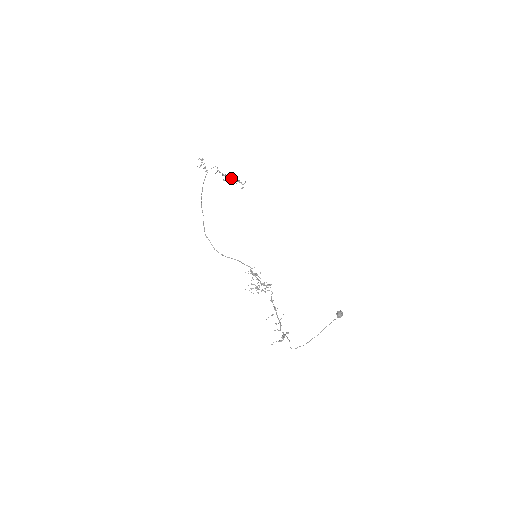
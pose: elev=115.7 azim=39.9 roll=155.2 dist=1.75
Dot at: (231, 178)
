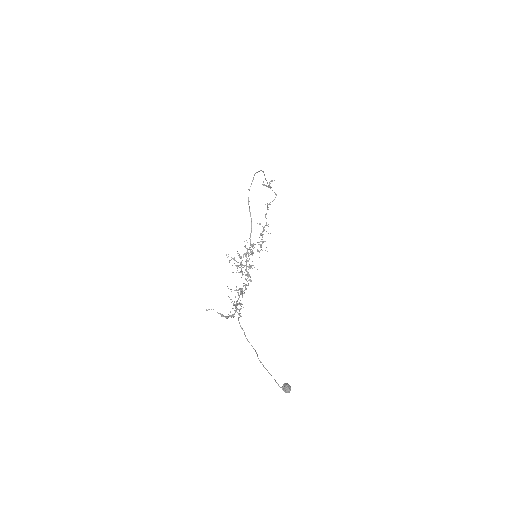
Dot at: (264, 229)
